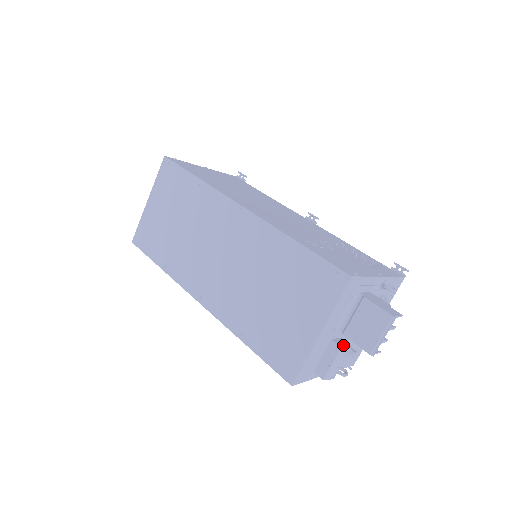
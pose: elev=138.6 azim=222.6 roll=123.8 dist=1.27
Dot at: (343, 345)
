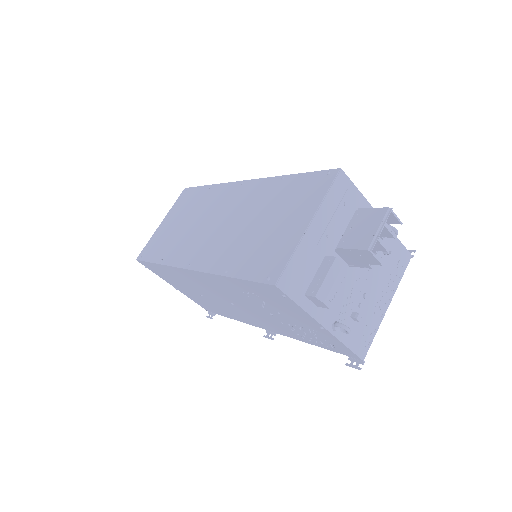
Dot at: (338, 260)
